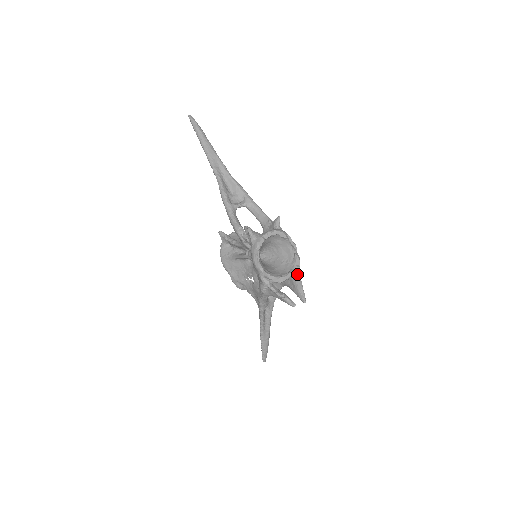
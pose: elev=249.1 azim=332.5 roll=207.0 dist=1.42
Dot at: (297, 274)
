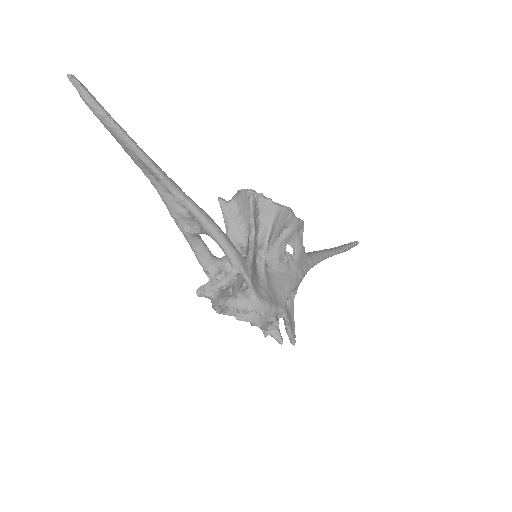
Dot at: (284, 319)
